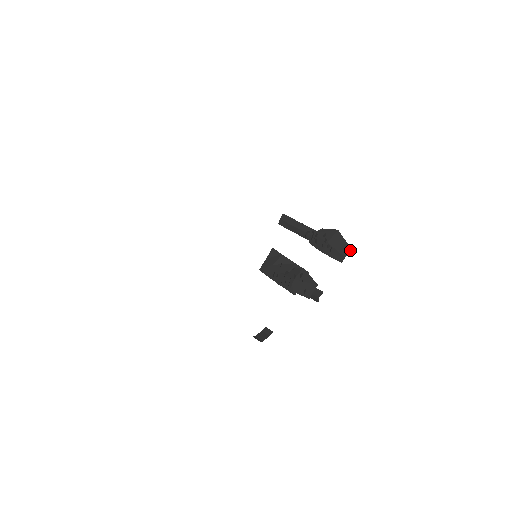
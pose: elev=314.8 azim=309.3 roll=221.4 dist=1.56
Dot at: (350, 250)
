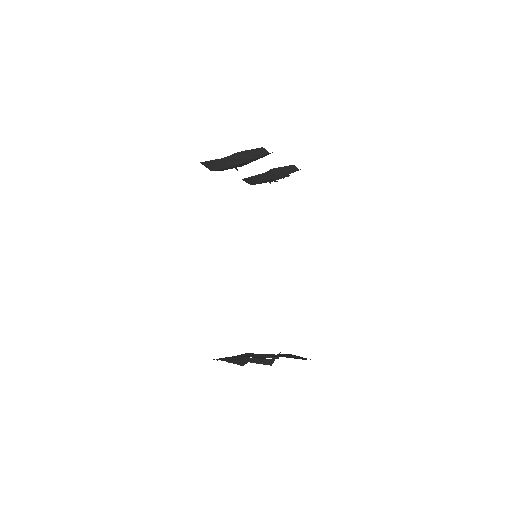
Dot at: occluded
